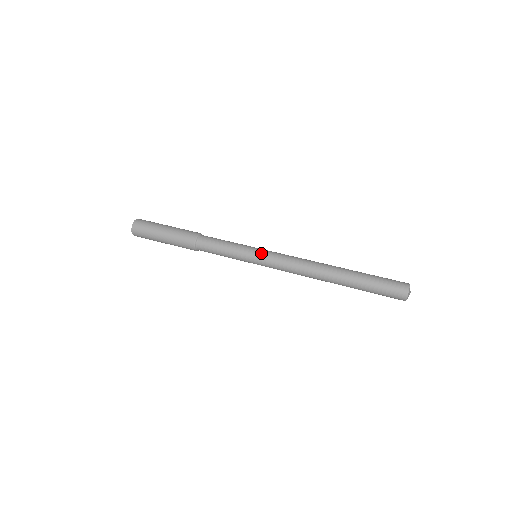
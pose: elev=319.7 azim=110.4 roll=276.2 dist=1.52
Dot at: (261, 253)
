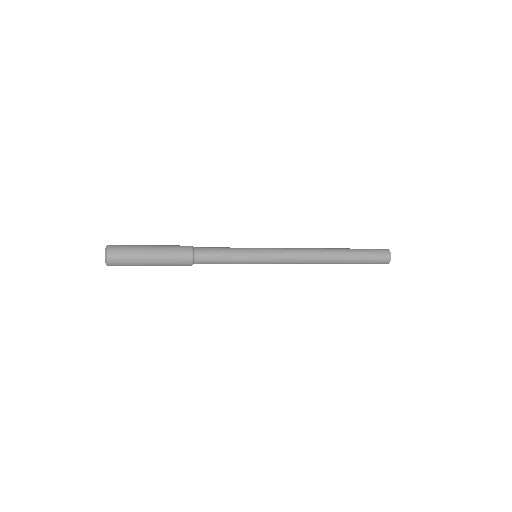
Dot at: (263, 248)
